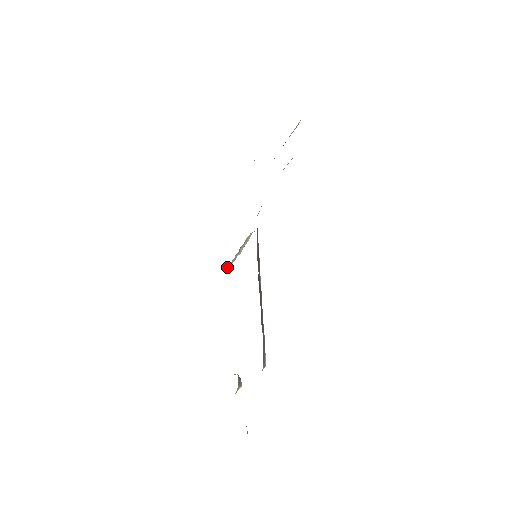
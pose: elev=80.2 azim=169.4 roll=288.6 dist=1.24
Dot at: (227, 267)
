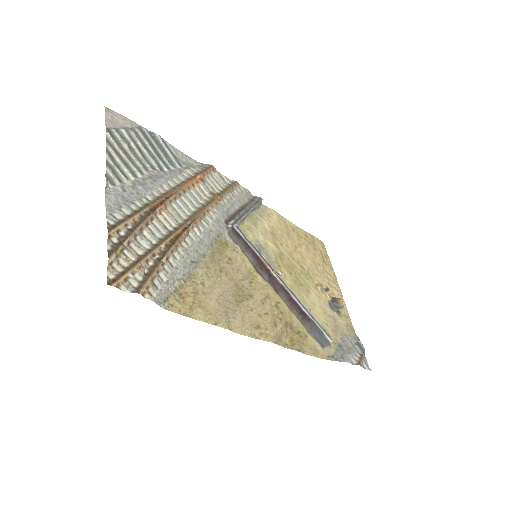
Dot at: (261, 203)
